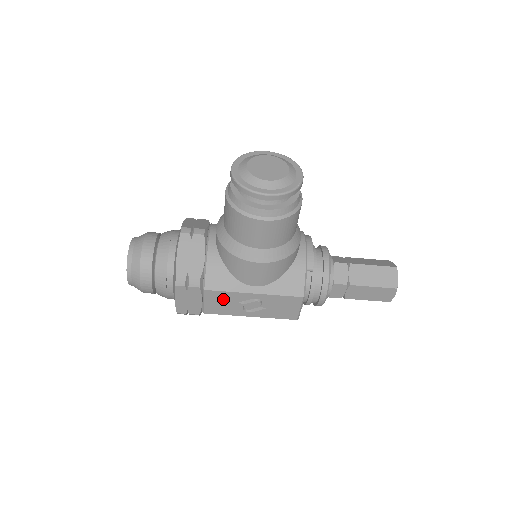
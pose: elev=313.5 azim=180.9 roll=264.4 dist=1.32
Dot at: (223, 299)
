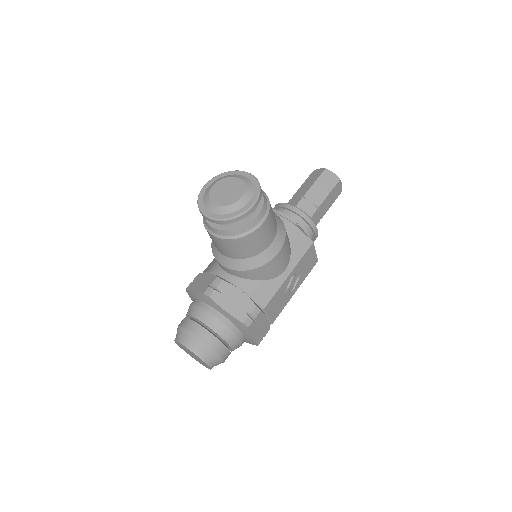
Dot at: (276, 301)
